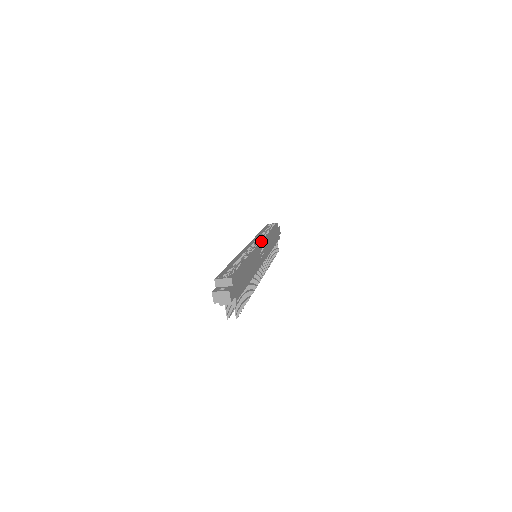
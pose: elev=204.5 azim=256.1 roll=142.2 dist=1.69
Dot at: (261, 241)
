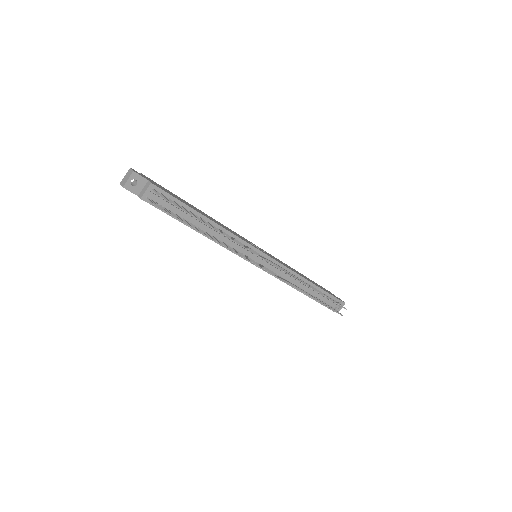
Dot at: occluded
